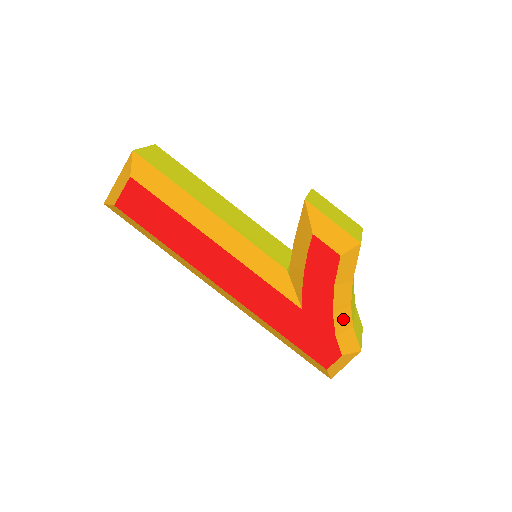
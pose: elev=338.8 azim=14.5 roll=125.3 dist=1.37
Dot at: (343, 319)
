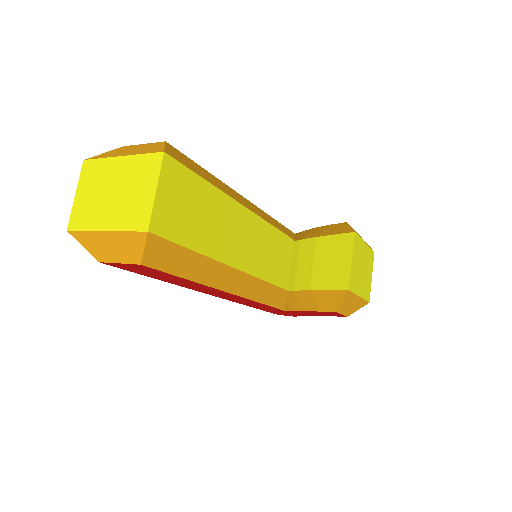
Dot at: occluded
